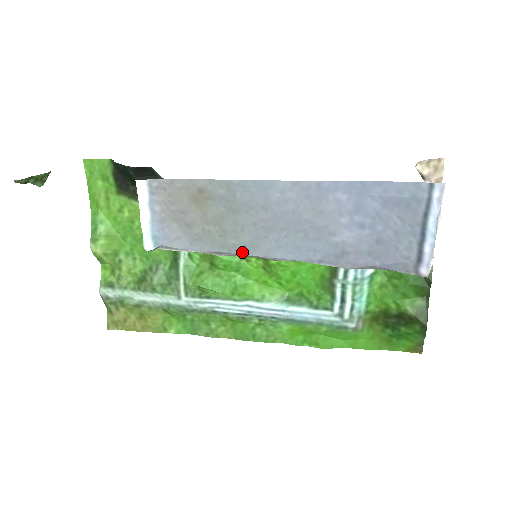
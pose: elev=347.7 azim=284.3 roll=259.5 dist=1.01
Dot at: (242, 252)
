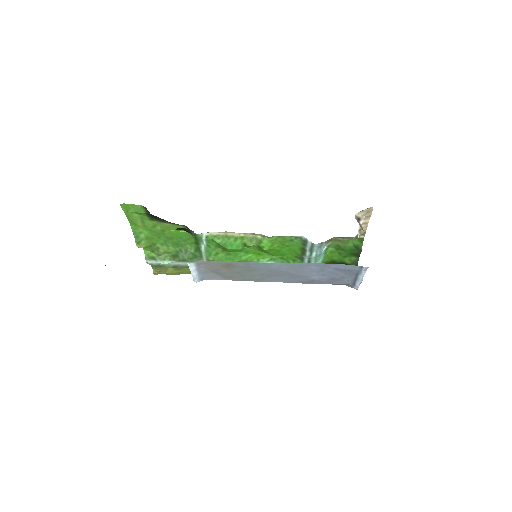
Dot at: (255, 281)
